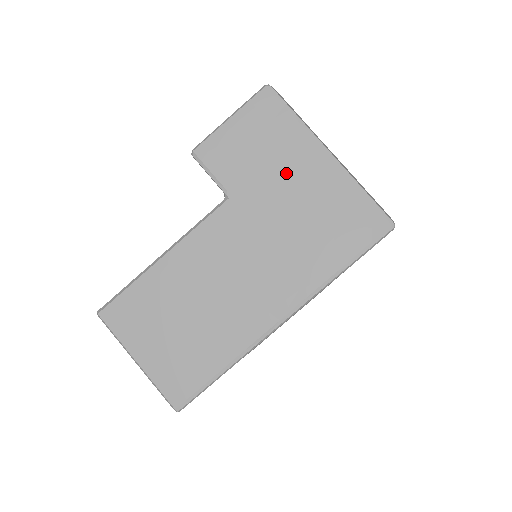
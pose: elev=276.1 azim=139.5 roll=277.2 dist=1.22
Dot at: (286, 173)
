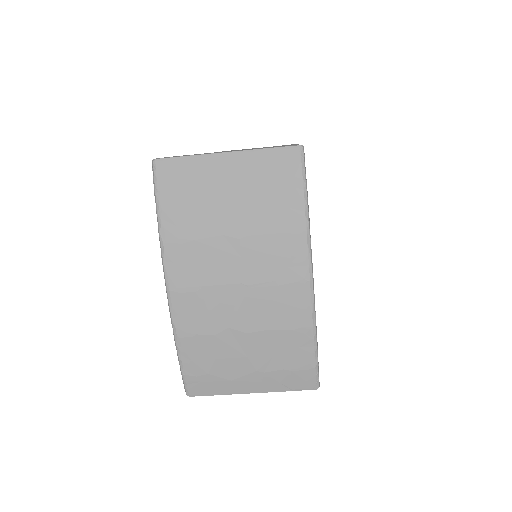
Dot at: occluded
